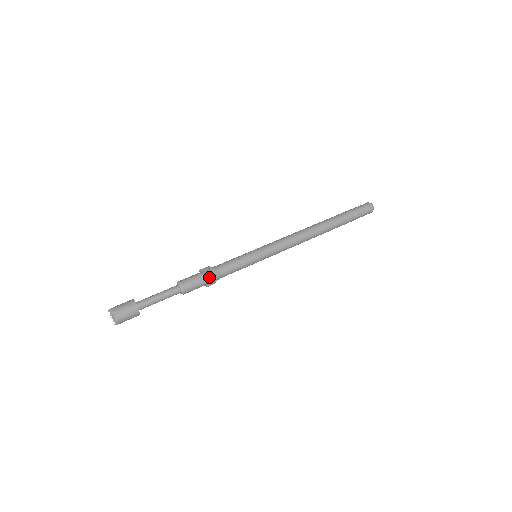
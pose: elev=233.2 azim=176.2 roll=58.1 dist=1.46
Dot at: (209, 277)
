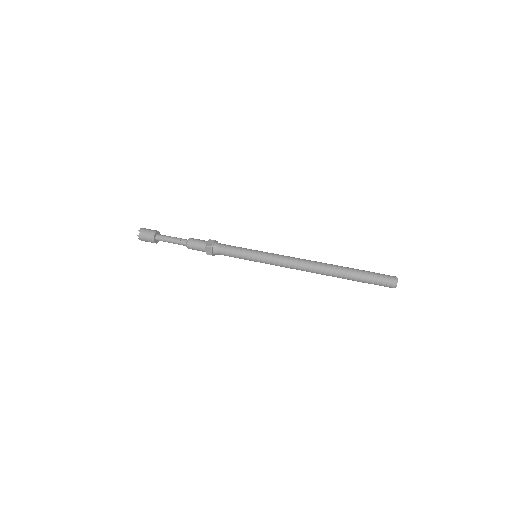
Dot at: (208, 248)
